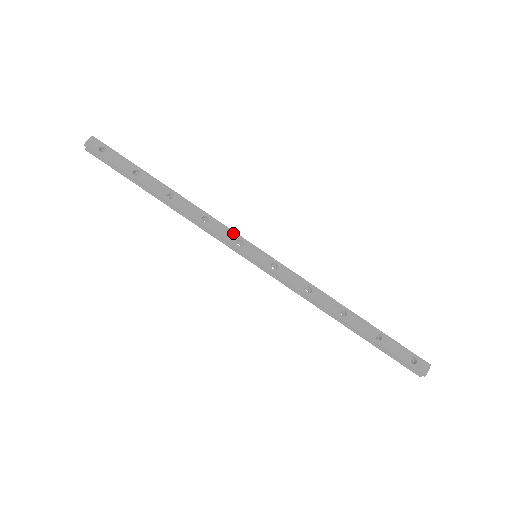
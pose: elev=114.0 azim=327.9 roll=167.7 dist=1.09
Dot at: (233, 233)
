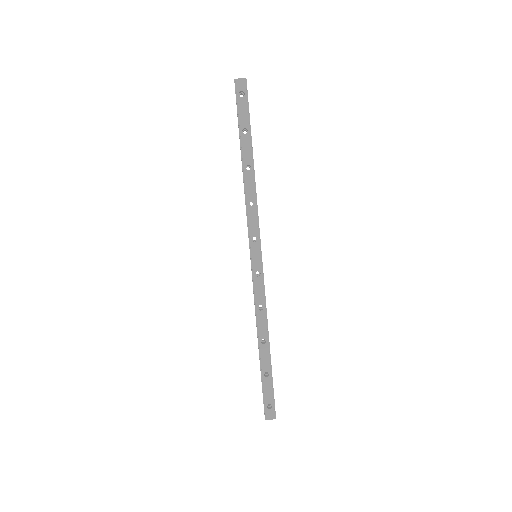
Dot at: (258, 229)
